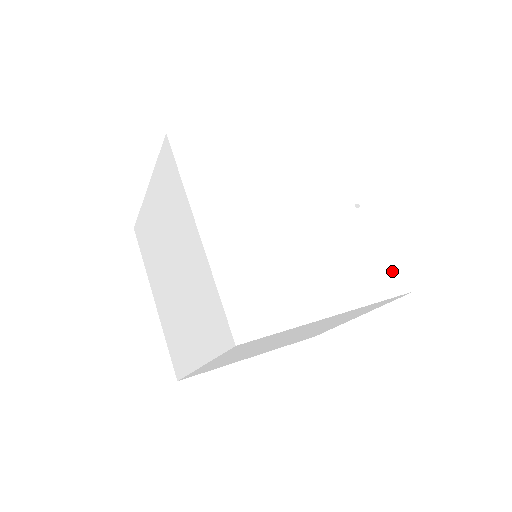
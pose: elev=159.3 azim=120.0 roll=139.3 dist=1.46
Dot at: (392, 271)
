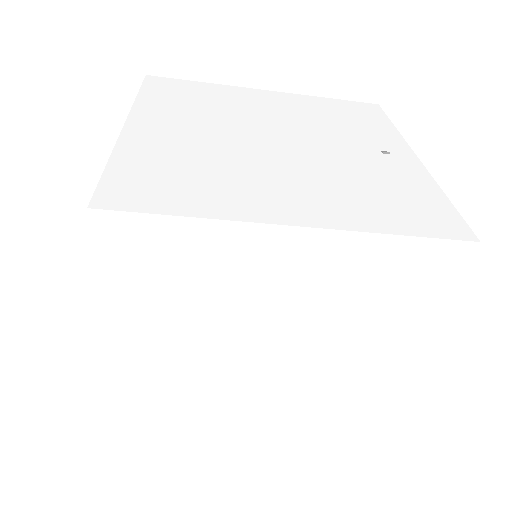
Dot at: (435, 213)
